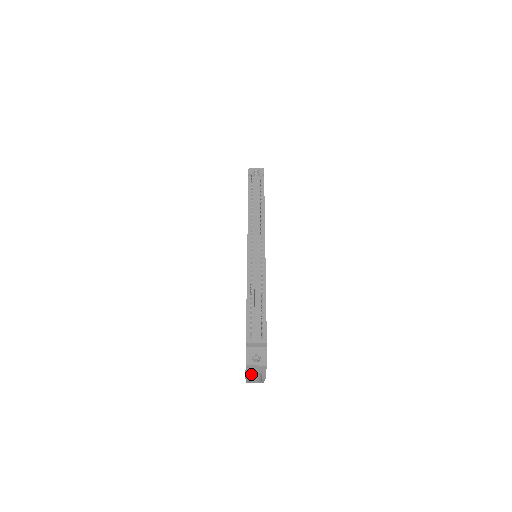
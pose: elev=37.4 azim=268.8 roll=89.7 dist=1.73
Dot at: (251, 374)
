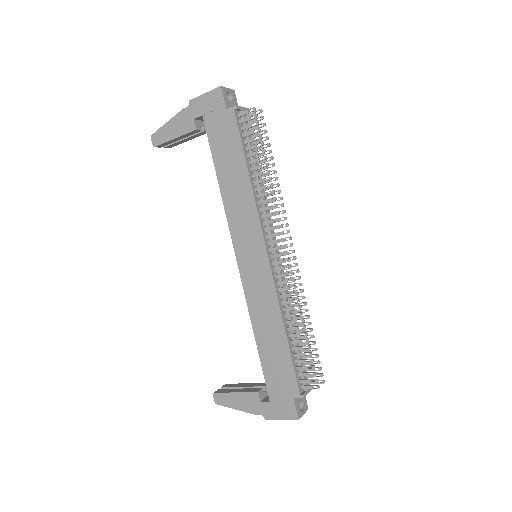
Dot at: occluded
